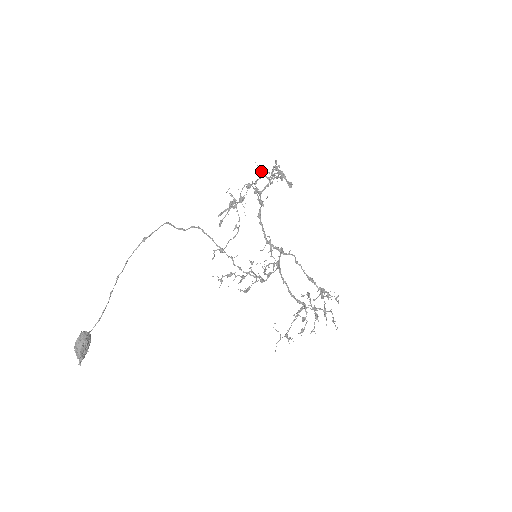
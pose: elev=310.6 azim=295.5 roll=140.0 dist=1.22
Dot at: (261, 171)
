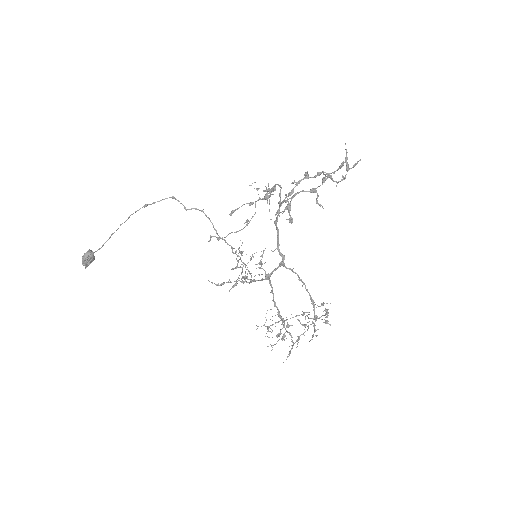
Dot at: (346, 156)
